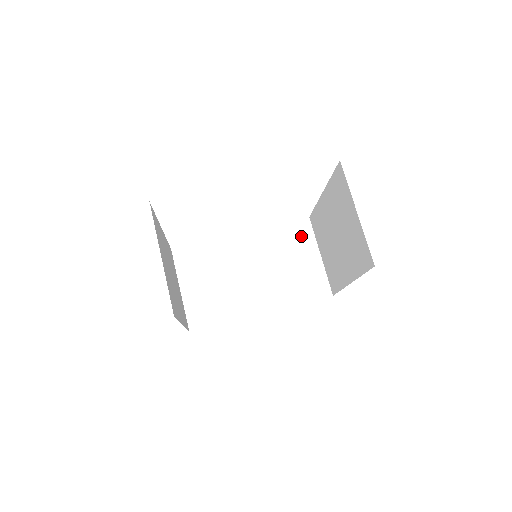
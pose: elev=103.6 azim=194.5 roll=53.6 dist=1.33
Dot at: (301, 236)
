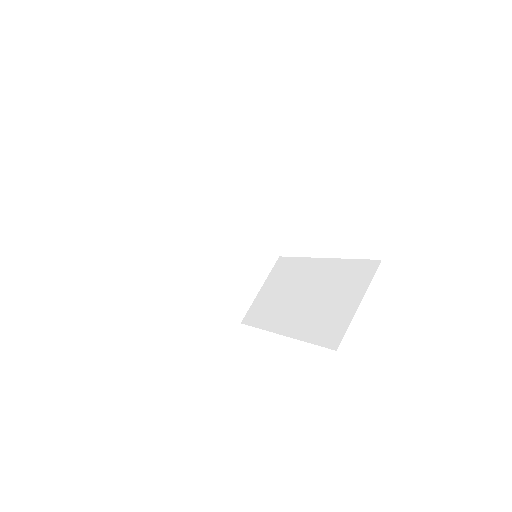
Dot at: (360, 277)
